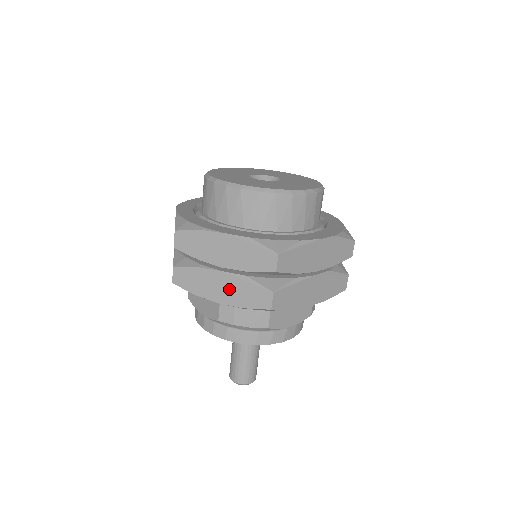
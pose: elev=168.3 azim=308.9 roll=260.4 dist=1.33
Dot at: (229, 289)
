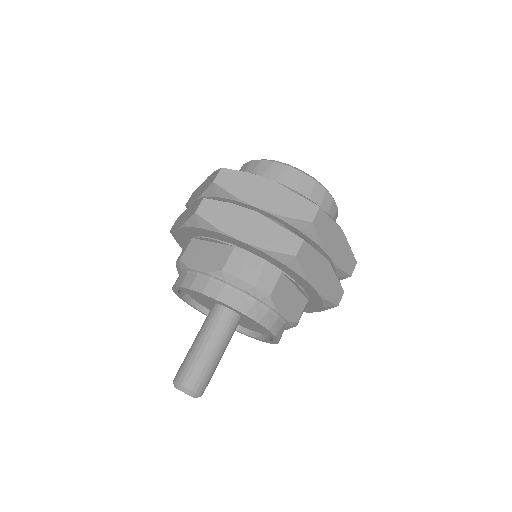
Dot at: (257, 229)
